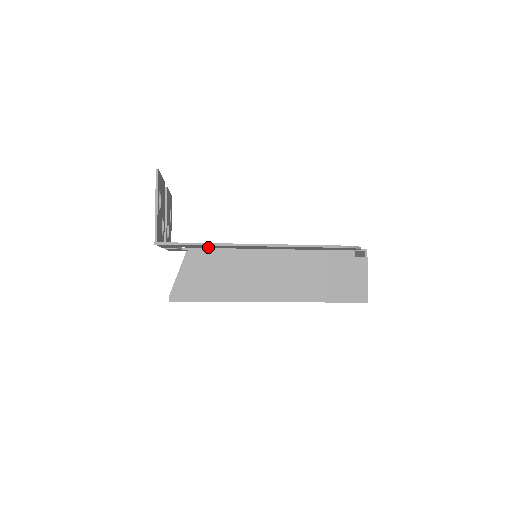
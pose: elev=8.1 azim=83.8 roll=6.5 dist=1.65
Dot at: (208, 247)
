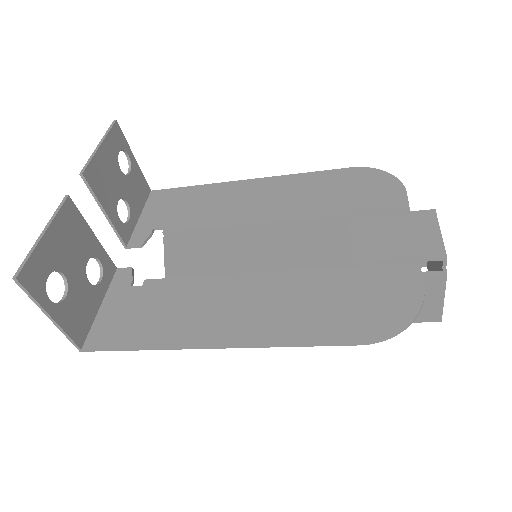
Dot at: (168, 296)
